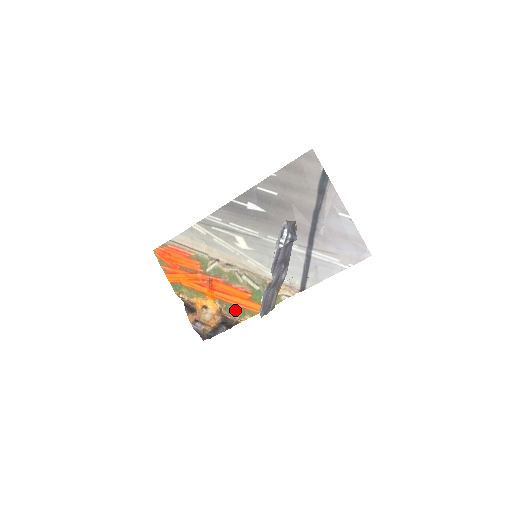
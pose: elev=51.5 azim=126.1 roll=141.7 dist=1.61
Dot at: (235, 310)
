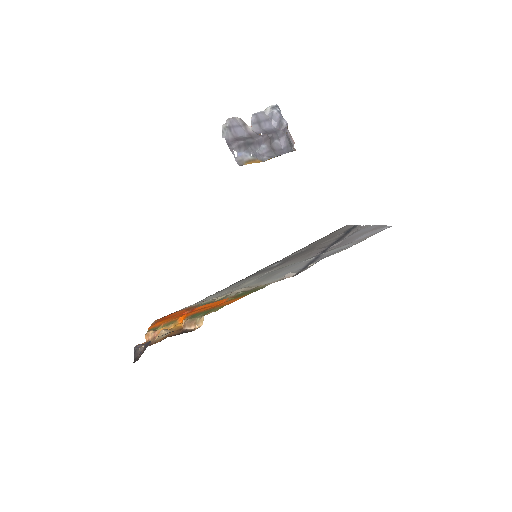
Dot at: (201, 314)
